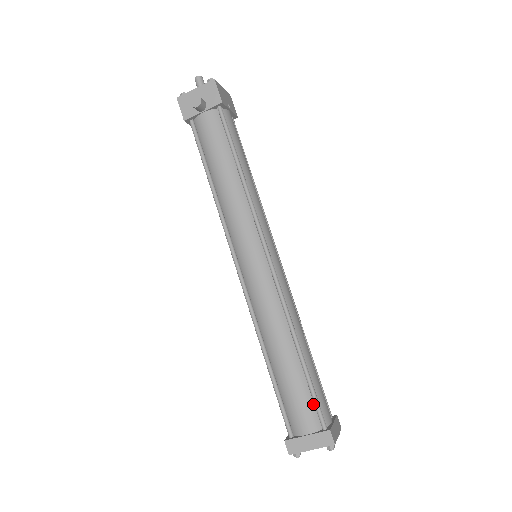
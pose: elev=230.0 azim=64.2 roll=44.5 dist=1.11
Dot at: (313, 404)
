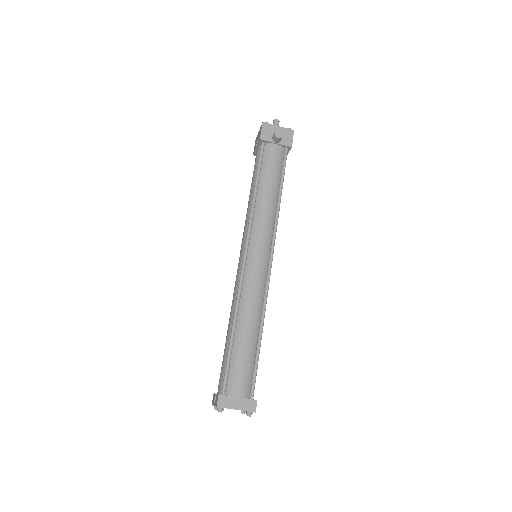
Dot at: (251, 377)
